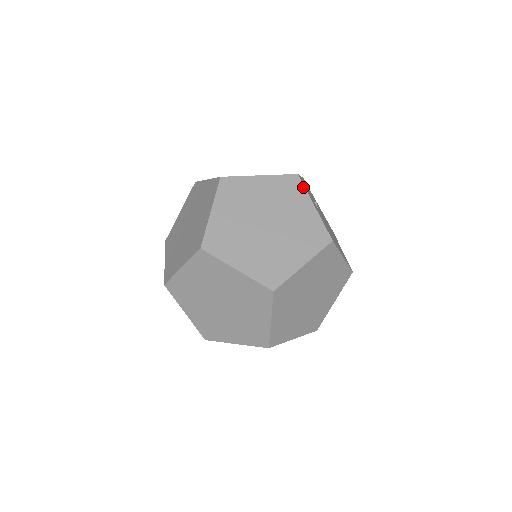
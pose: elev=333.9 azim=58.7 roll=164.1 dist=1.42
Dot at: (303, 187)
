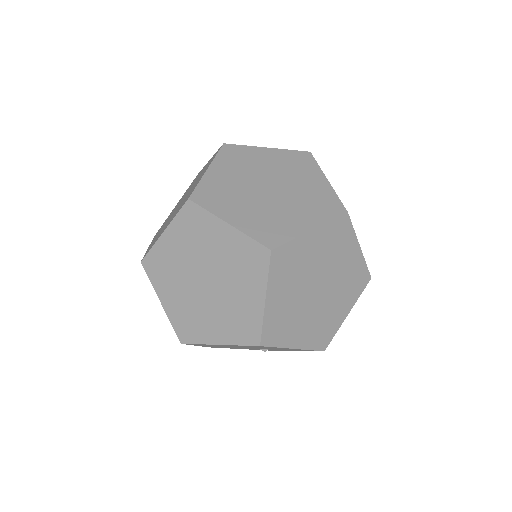
Dot at: (241, 146)
